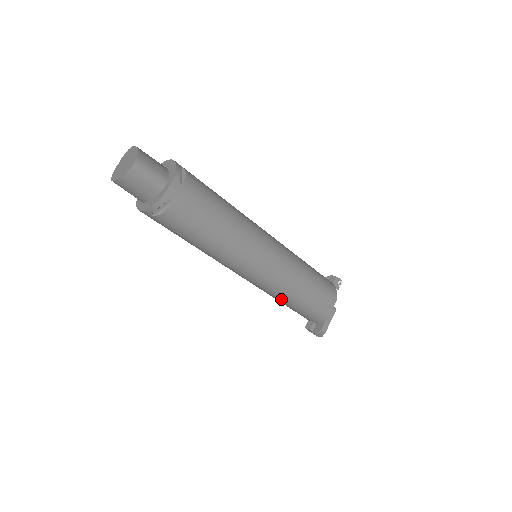
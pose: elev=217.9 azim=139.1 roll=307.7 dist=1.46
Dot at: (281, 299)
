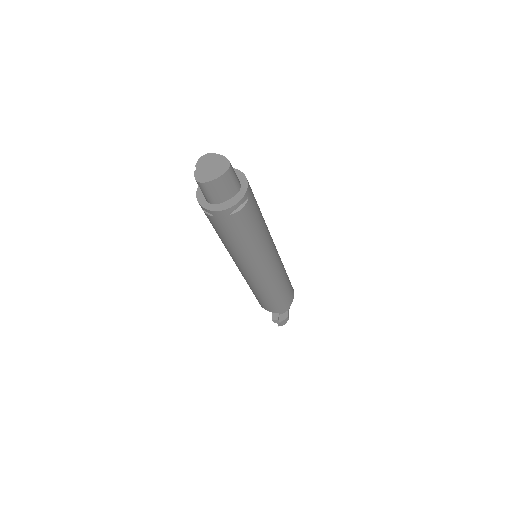
Dot at: (271, 292)
